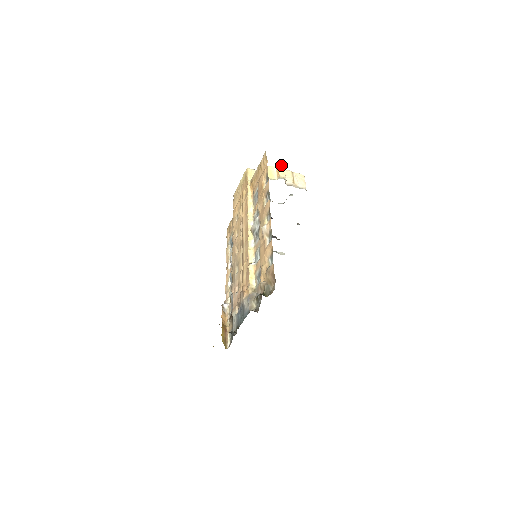
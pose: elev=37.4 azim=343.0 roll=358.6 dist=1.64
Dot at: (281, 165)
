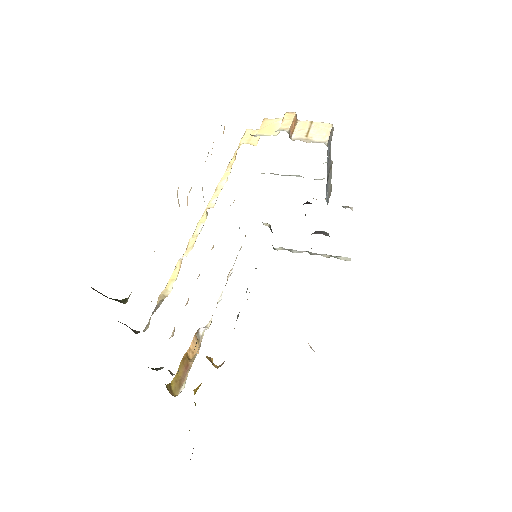
Dot at: (289, 113)
